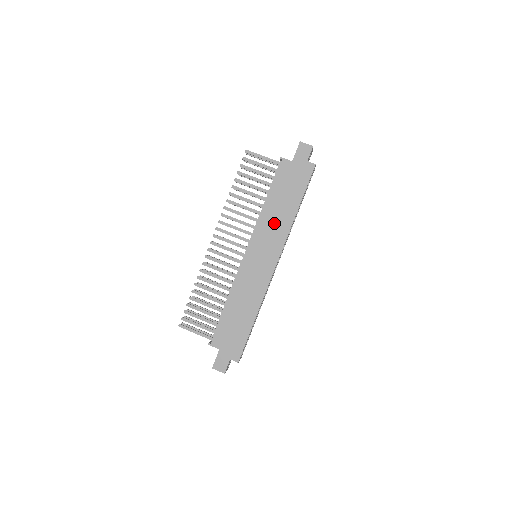
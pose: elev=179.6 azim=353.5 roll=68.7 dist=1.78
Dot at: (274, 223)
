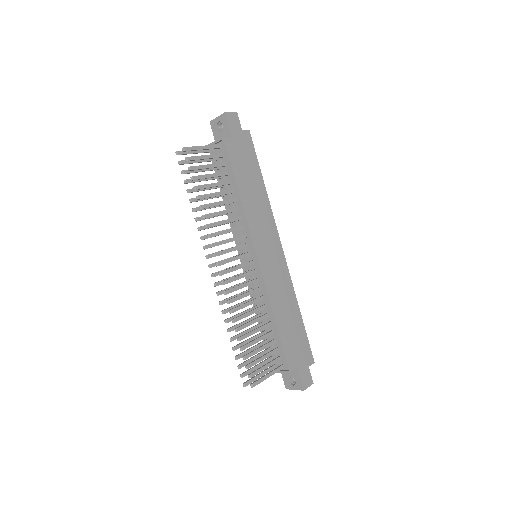
Dot at: (257, 210)
